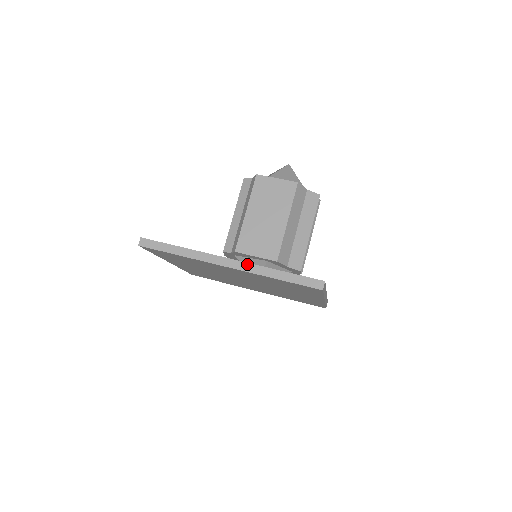
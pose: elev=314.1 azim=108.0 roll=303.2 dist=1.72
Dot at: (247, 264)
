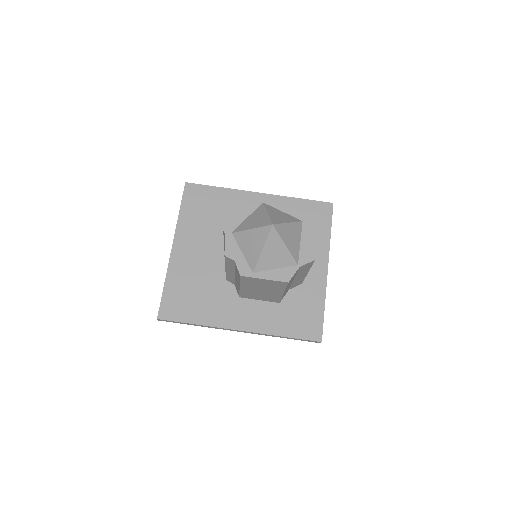
Dot at: (256, 333)
